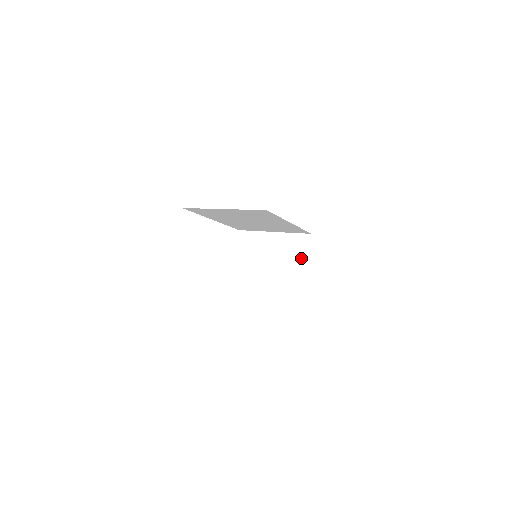
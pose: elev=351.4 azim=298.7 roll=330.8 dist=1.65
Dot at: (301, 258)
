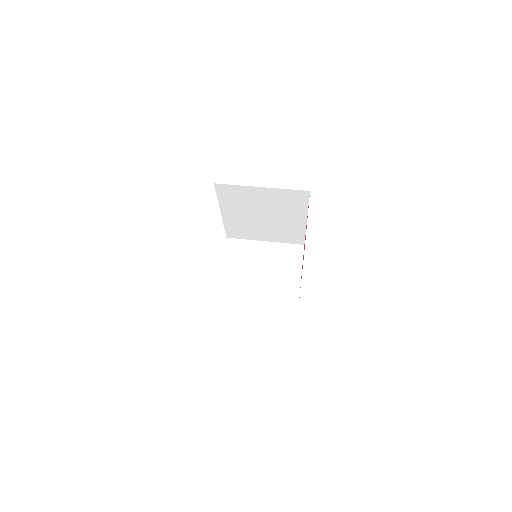
Dot at: (295, 265)
